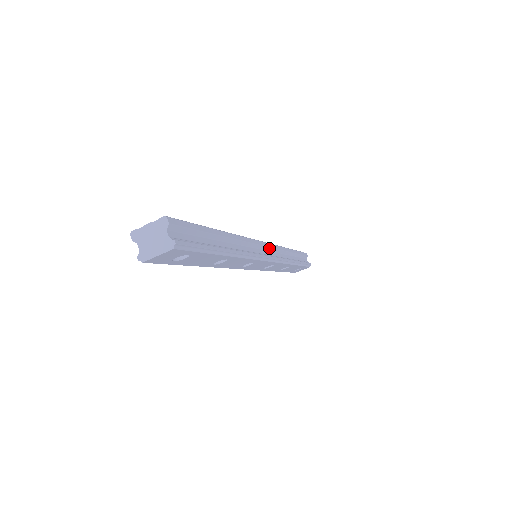
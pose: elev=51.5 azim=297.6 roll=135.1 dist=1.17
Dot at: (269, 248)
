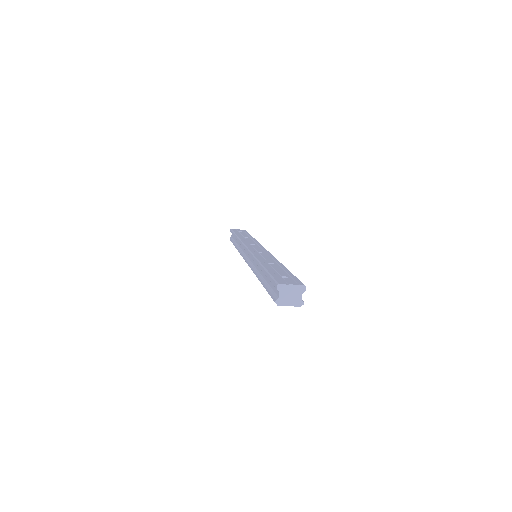
Dot at: occluded
